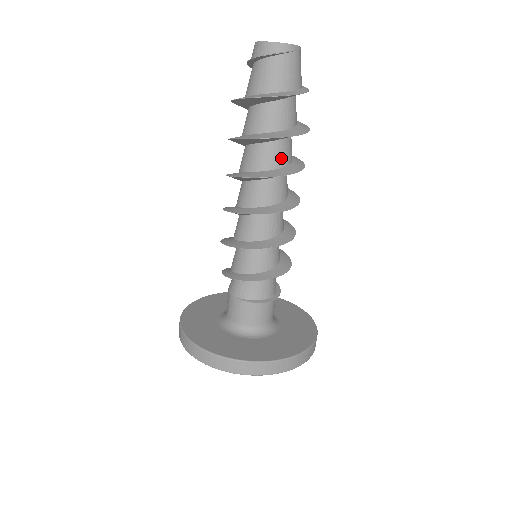
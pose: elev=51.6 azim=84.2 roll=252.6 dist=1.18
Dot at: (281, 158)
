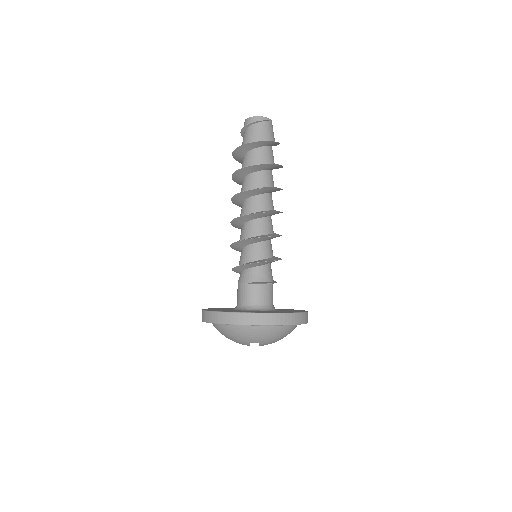
Dot at: (266, 181)
